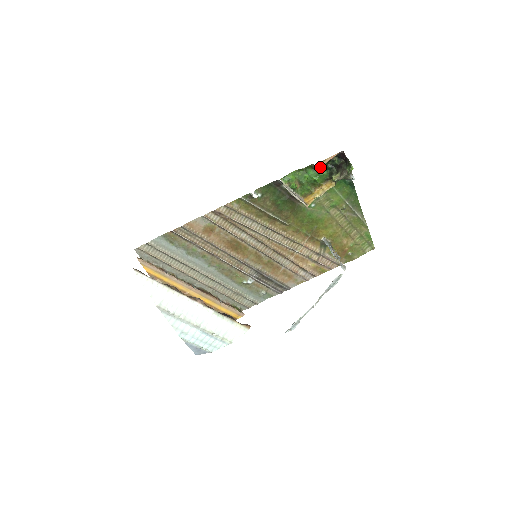
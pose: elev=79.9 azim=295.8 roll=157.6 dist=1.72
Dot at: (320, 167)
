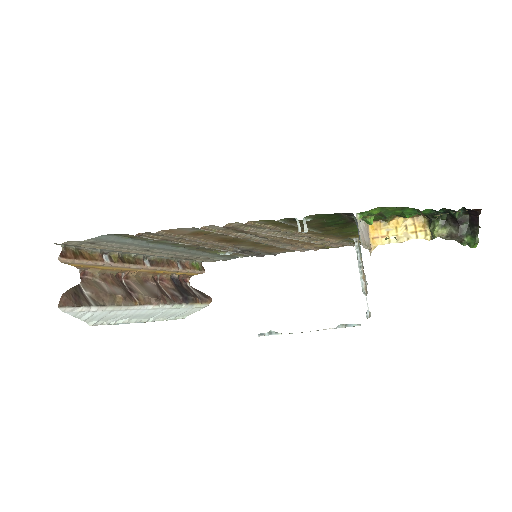
Dot at: occluded
